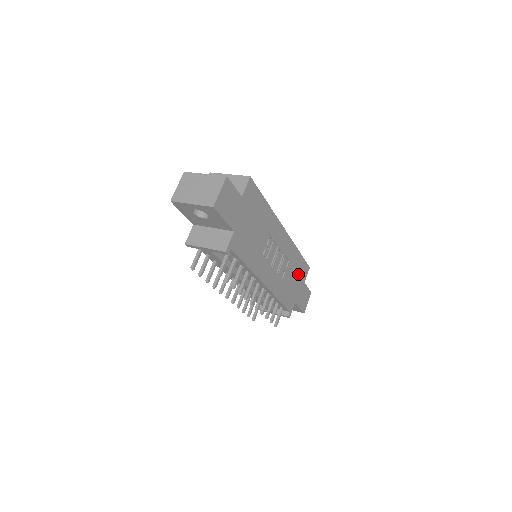
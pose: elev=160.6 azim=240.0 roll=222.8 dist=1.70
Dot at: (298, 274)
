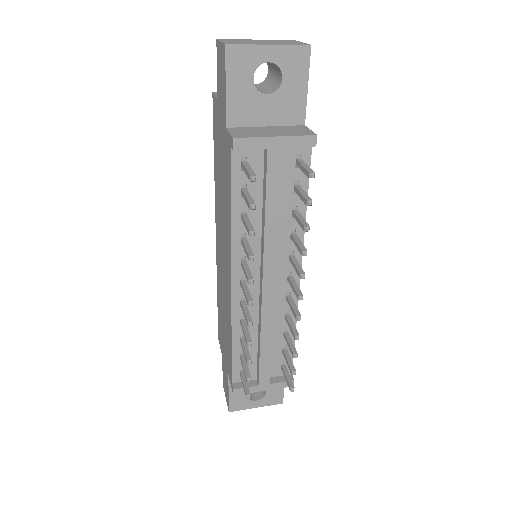
Dot at: occluded
